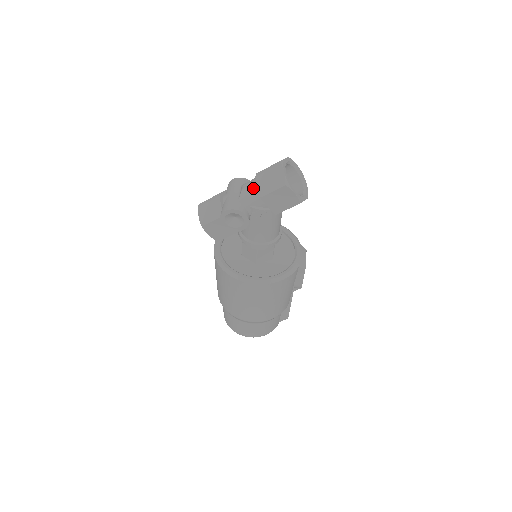
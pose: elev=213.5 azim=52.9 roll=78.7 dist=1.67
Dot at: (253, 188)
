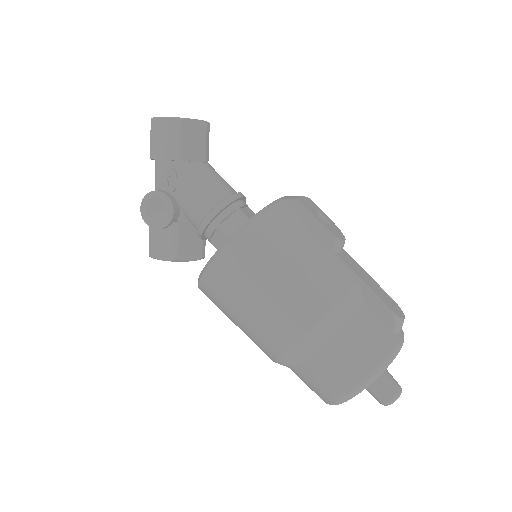
Dot at: (155, 169)
